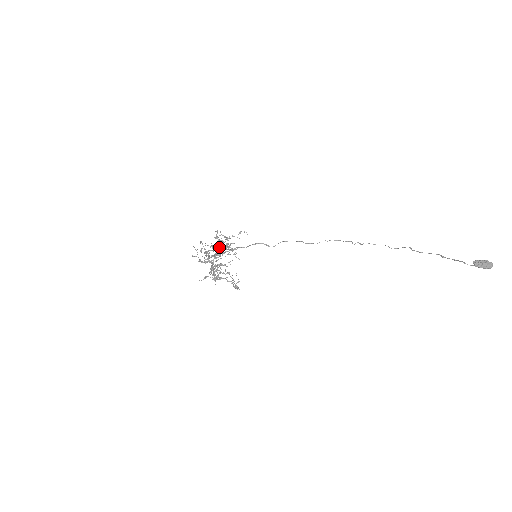
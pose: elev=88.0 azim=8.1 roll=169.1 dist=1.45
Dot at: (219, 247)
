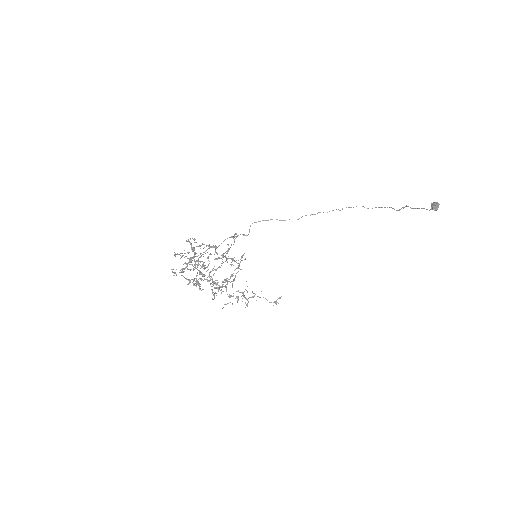
Dot at: occluded
